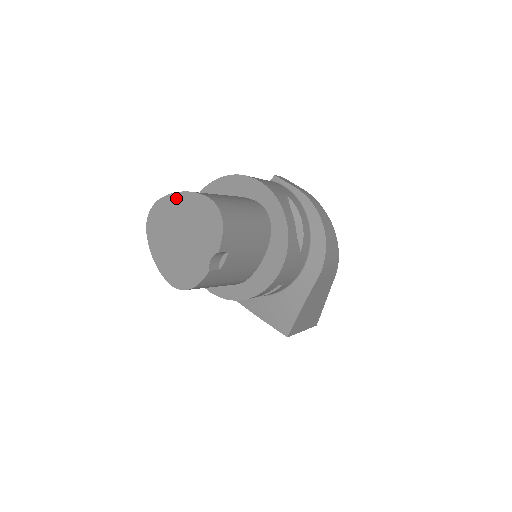
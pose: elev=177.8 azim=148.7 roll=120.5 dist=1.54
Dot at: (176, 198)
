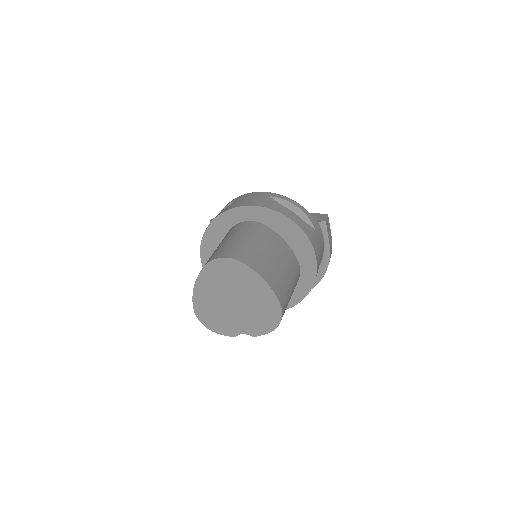
Dot at: (256, 278)
